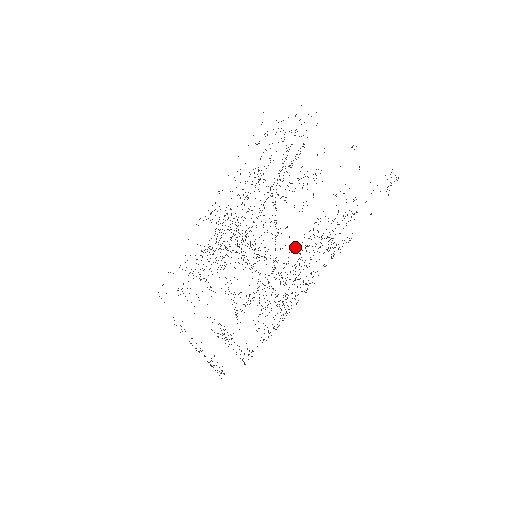
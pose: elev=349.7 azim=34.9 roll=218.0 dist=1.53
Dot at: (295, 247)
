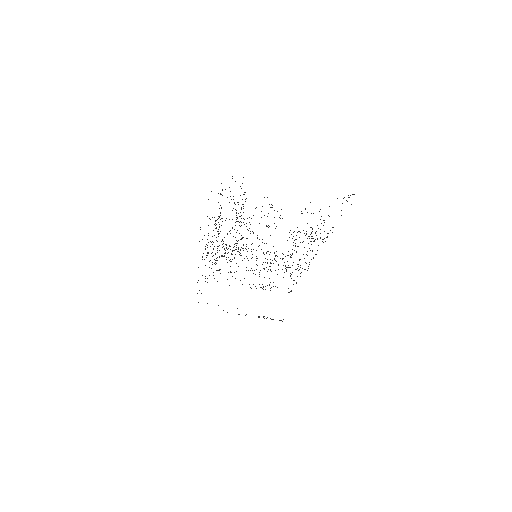
Dot at: occluded
